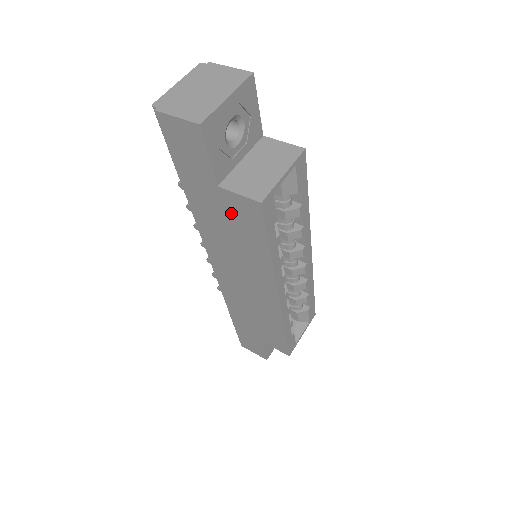
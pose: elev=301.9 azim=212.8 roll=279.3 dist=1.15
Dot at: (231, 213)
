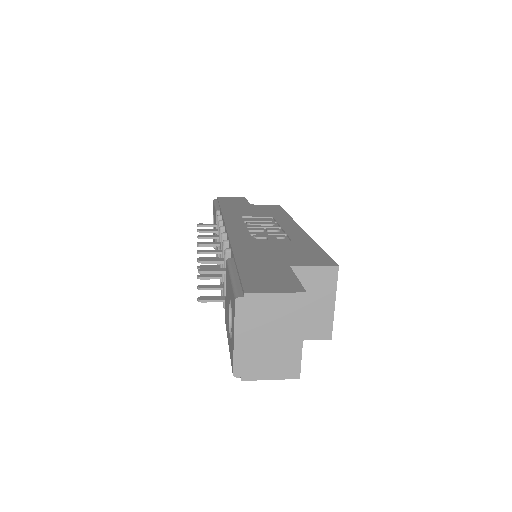
Dot at: occluded
